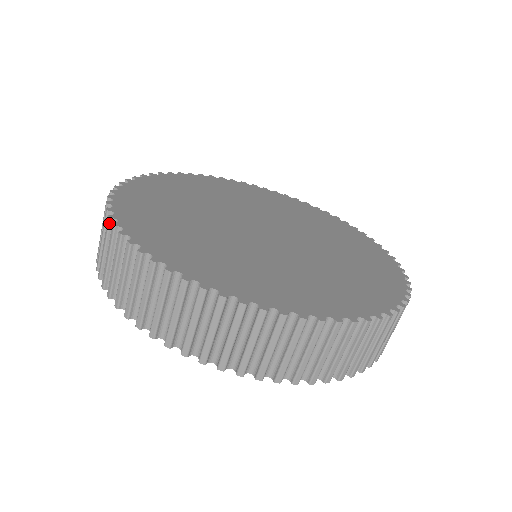
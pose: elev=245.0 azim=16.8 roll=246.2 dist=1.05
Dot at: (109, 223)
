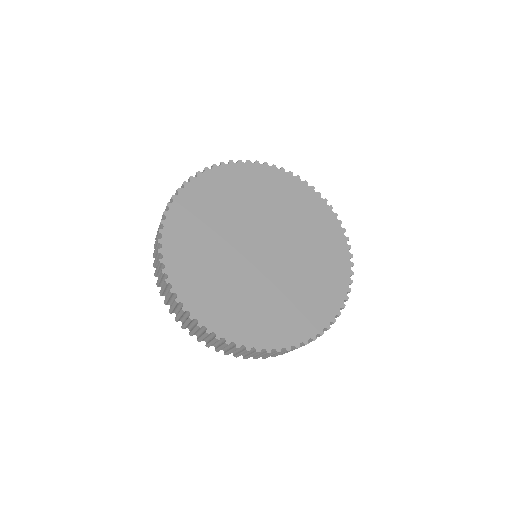
Dot at: (166, 207)
